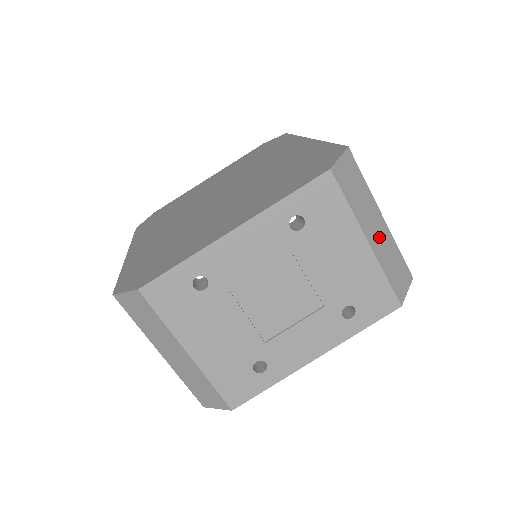
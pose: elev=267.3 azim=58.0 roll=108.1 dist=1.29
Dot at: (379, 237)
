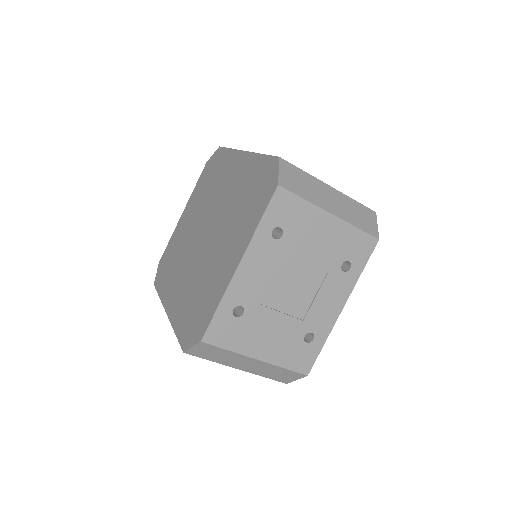
Dot at: (337, 204)
